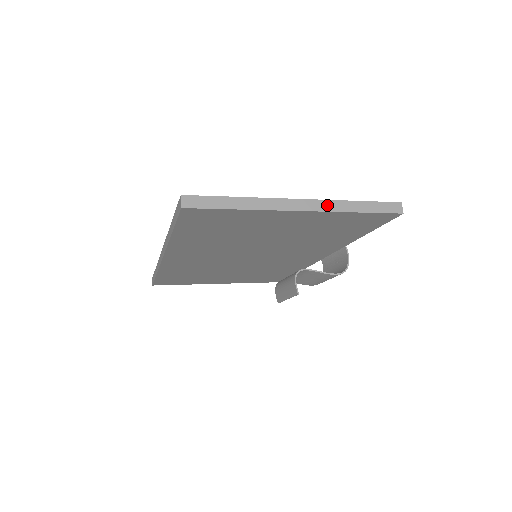
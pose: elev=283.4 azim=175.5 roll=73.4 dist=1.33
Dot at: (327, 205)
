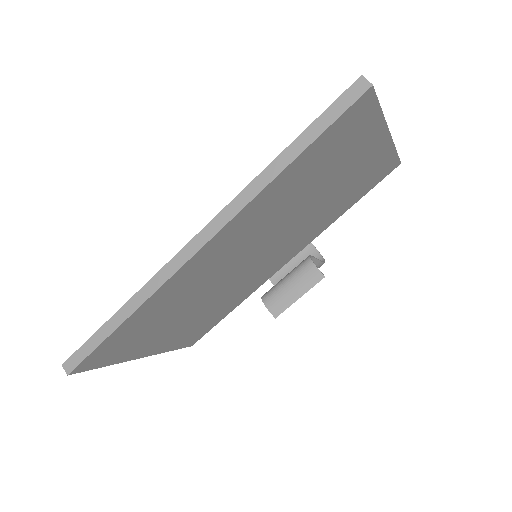
Dot at: occluded
